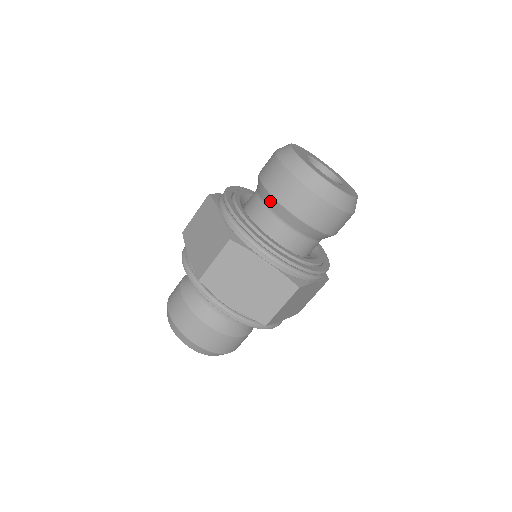
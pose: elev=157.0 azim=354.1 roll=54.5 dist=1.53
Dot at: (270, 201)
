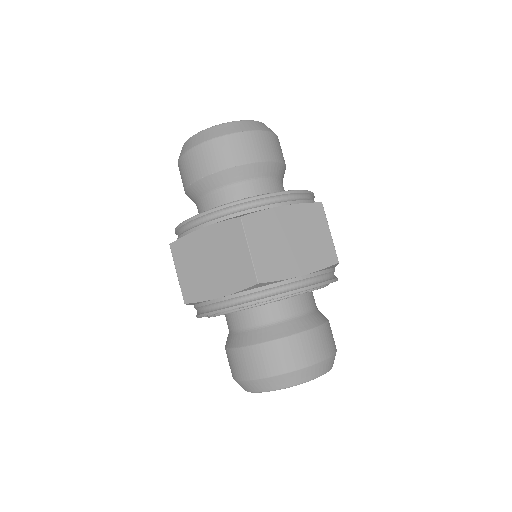
Dot at: (225, 177)
